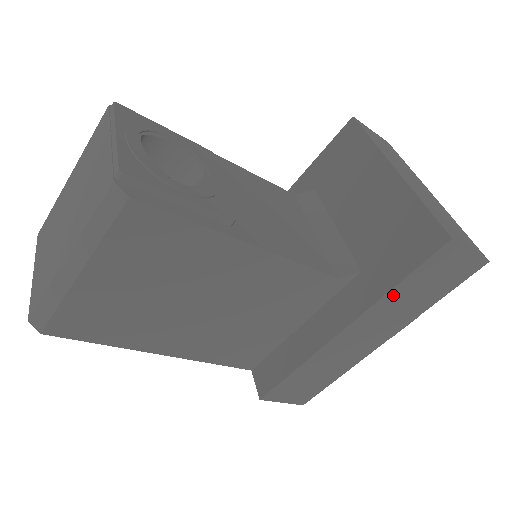
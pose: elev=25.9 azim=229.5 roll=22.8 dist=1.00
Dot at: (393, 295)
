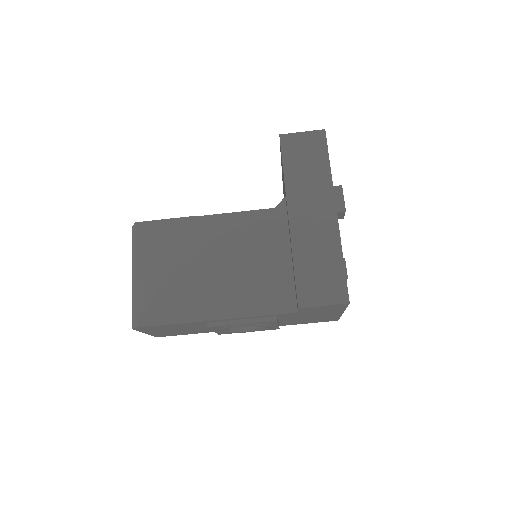
Dot at: (290, 178)
